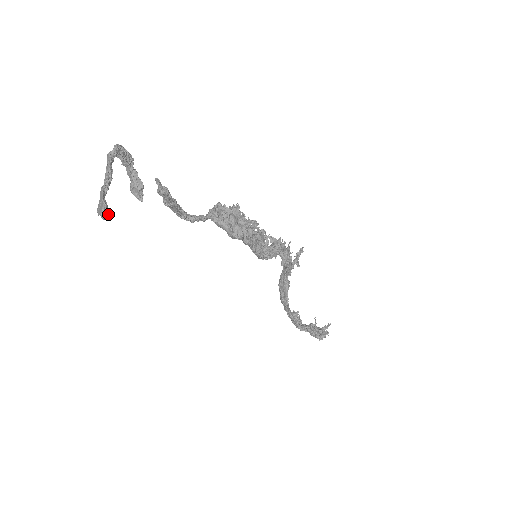
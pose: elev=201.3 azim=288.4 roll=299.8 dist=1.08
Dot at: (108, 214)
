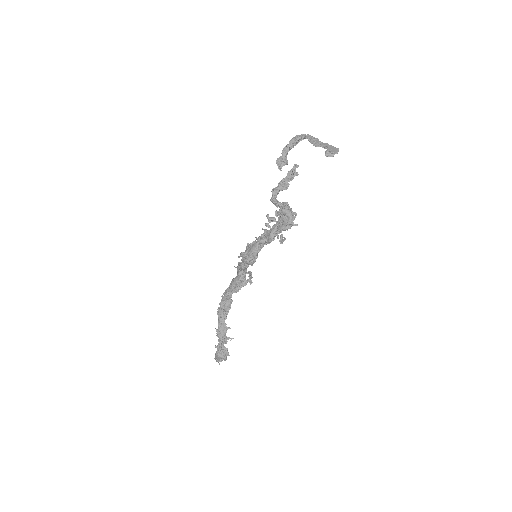
Dot at: occluded
